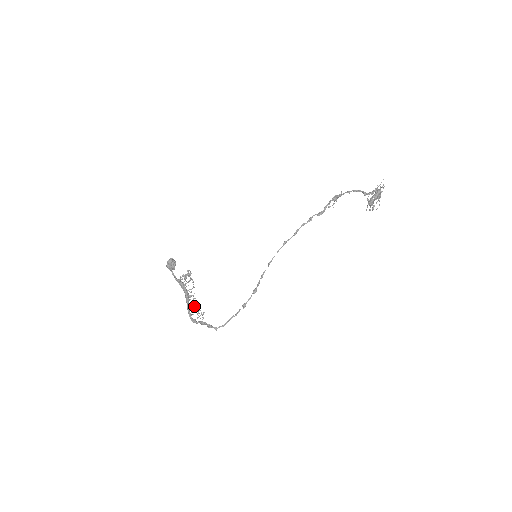
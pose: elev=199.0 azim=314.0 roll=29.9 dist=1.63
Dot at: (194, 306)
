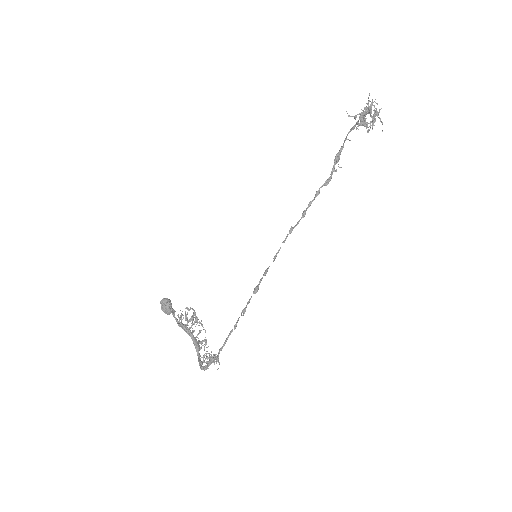
Dot at: occluded
